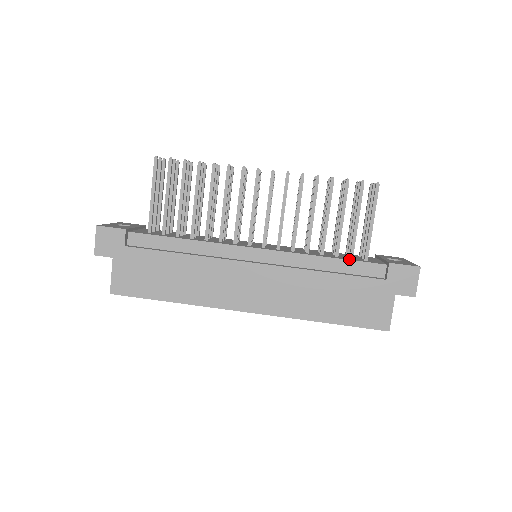
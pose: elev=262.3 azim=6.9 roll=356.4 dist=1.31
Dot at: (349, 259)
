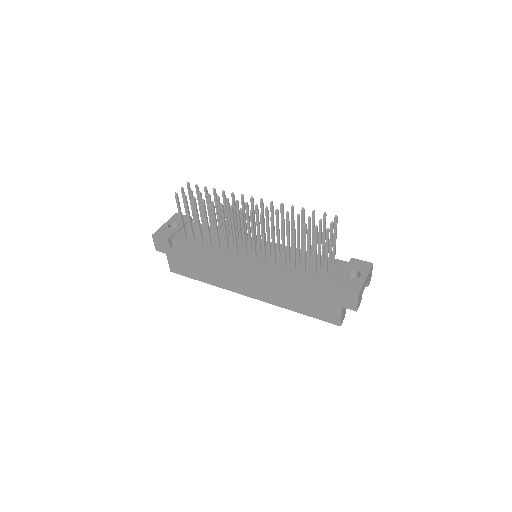
Dot at: (311, 277)
